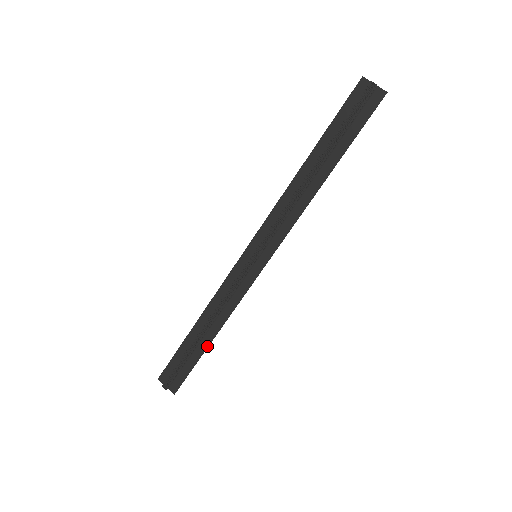
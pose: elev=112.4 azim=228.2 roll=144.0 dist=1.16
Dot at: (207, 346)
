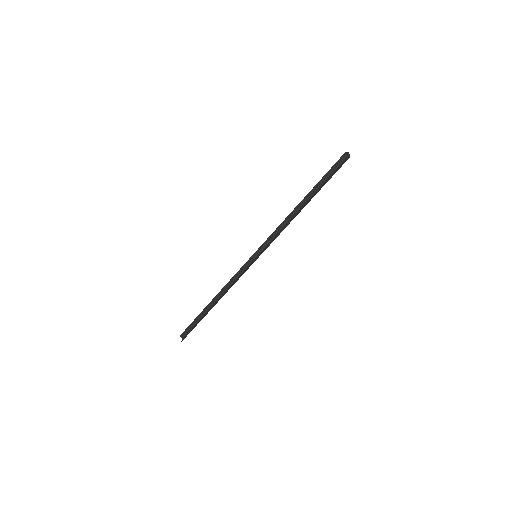
Dot at: occluded
